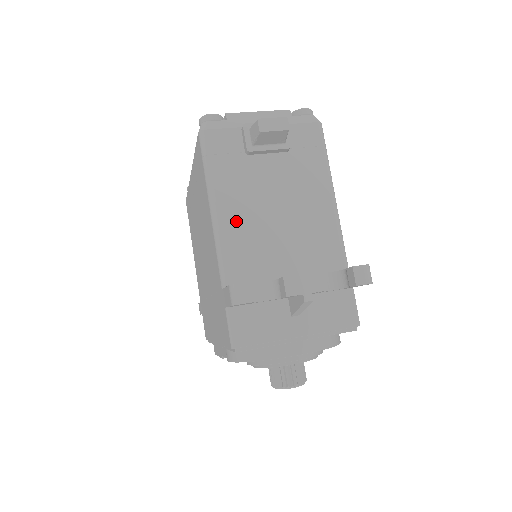
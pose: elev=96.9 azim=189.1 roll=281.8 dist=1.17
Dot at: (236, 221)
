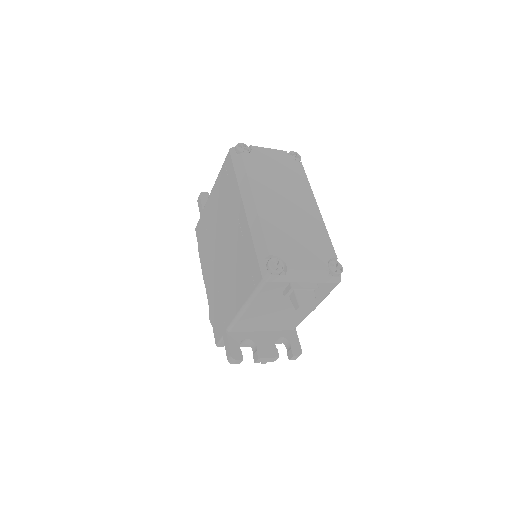
Dot at: (253, 314)
